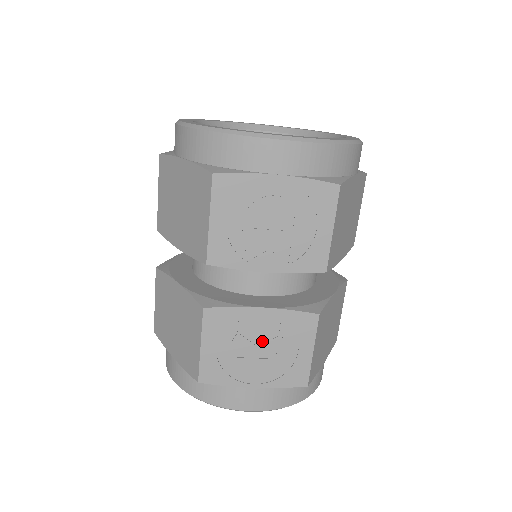
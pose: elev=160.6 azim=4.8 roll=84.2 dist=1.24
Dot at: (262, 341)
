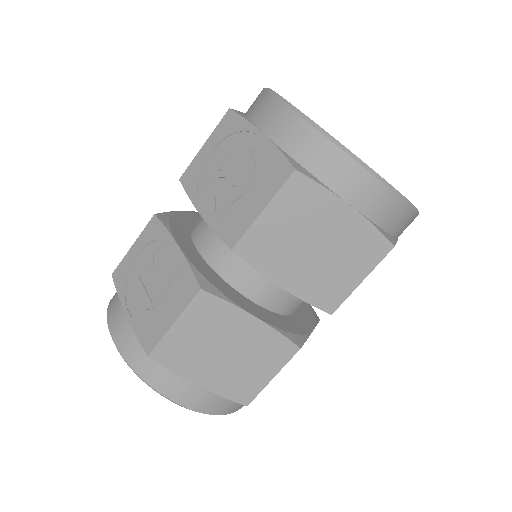
Dot at: (158, 277)
